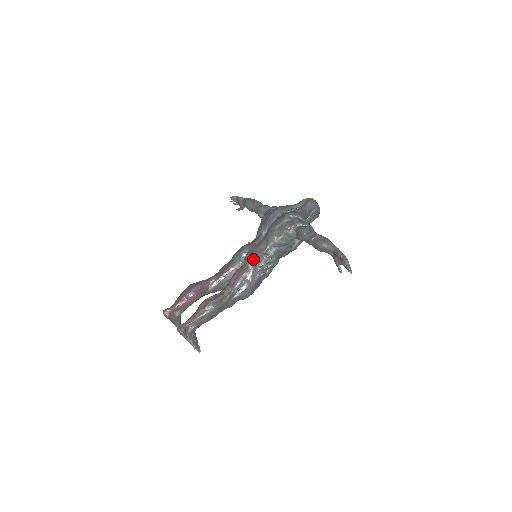
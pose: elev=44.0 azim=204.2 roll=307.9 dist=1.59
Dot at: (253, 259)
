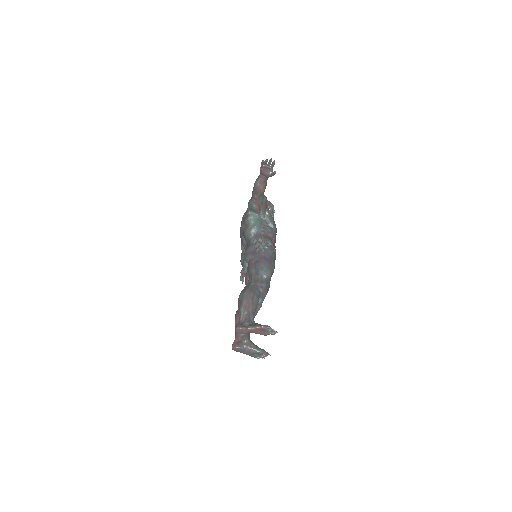
Dot at: (247, 252)
